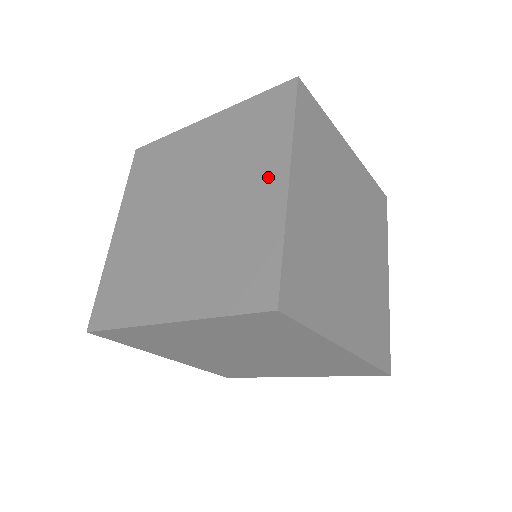
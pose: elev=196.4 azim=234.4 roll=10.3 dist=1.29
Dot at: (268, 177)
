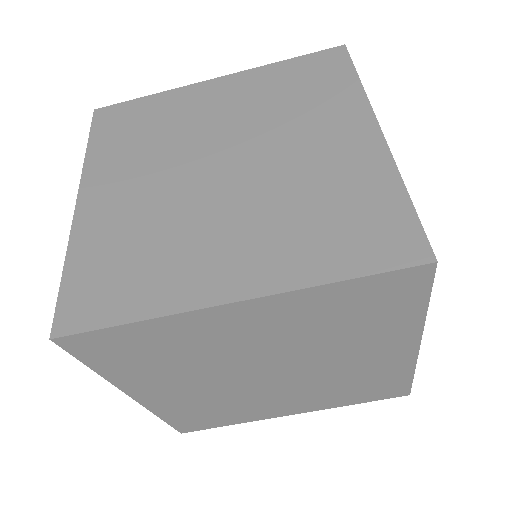
Dot at: (348, 129)
